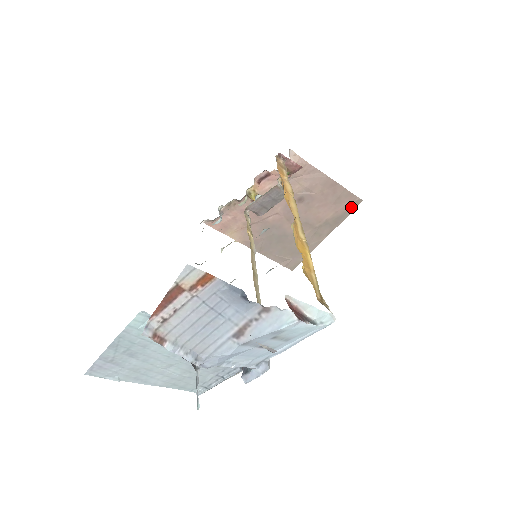
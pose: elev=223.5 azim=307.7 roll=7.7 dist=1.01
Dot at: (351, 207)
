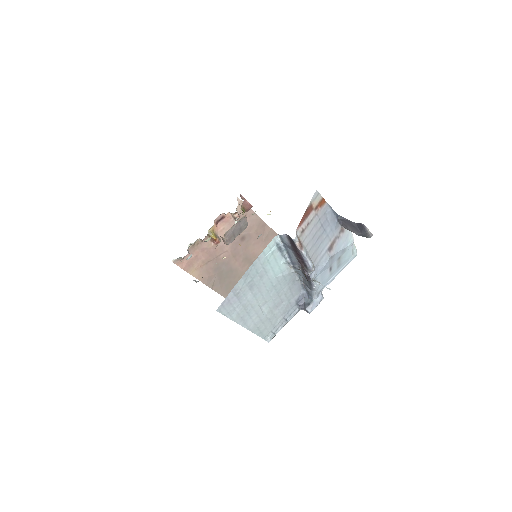
Dot at: occluded
